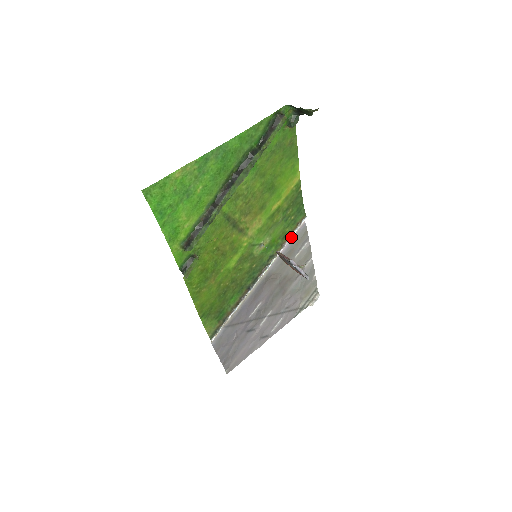
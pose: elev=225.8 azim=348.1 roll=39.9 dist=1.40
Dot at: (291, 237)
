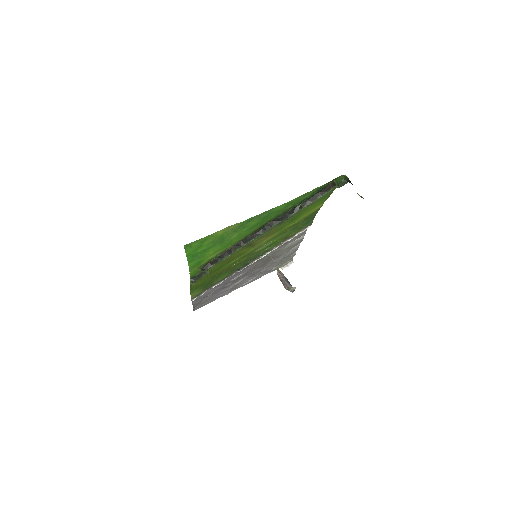
Dot at: (291, 238)
